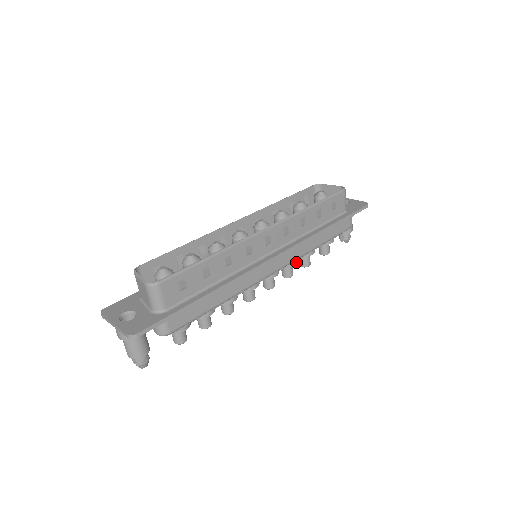
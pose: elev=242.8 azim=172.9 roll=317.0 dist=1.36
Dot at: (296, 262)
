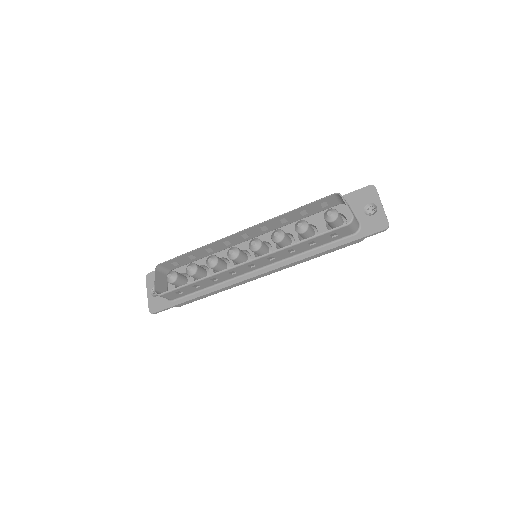
Dot at: occluded
